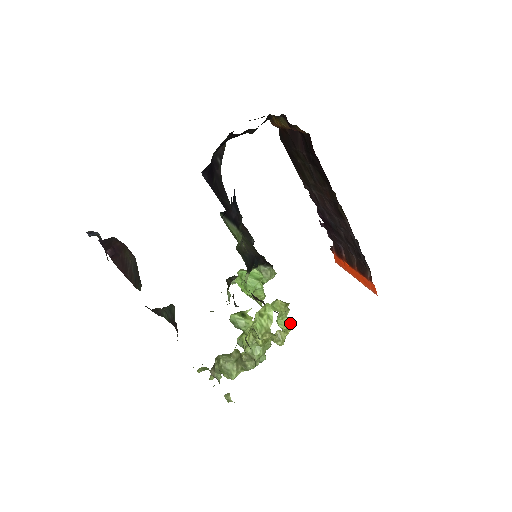
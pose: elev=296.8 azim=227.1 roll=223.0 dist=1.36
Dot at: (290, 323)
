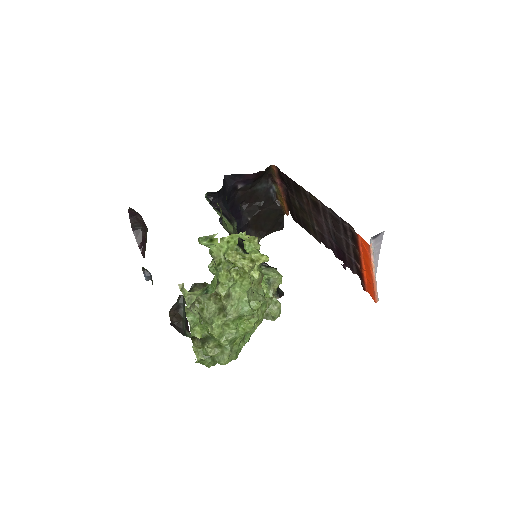
Dot at: (261, 254)
